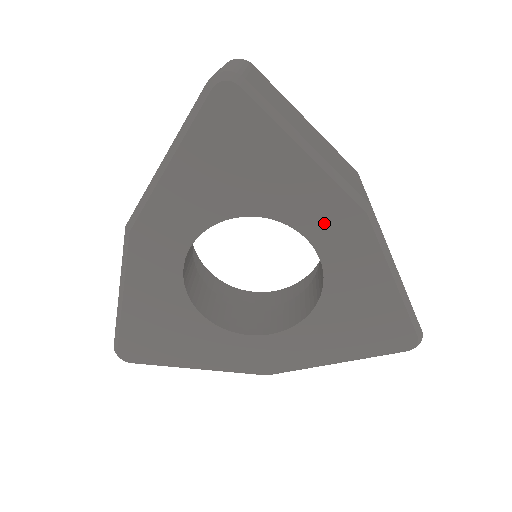
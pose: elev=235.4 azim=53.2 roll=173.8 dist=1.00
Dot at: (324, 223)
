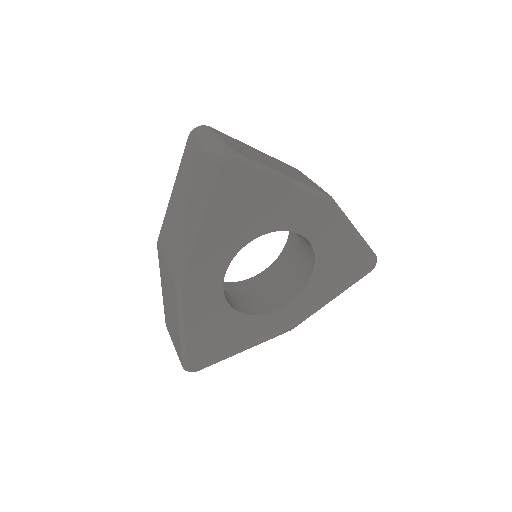
Dot at: (307, 219)
